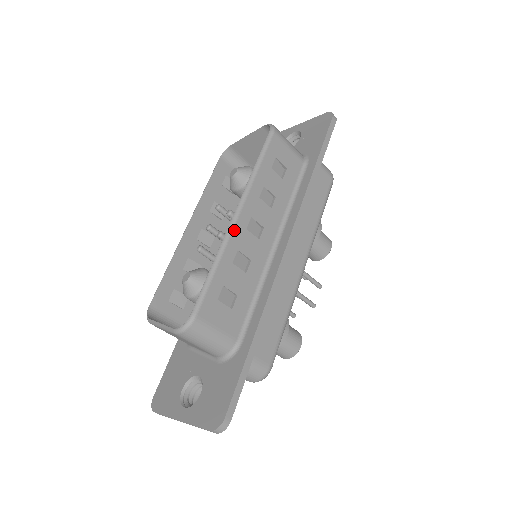
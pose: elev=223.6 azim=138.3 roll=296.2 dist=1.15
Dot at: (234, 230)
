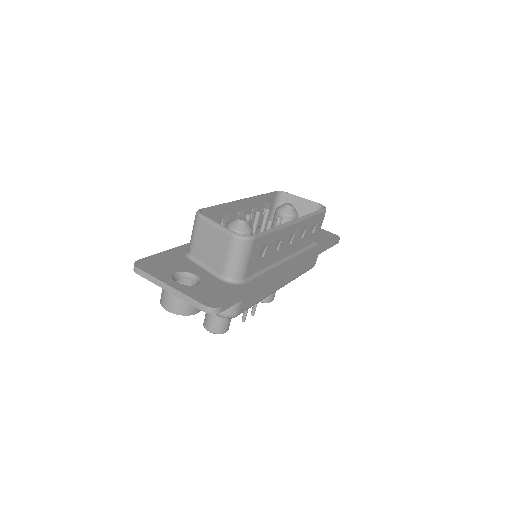
Dot at: (290, 226)
